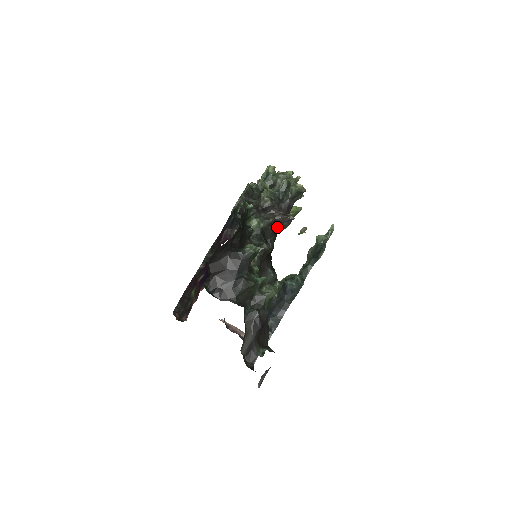
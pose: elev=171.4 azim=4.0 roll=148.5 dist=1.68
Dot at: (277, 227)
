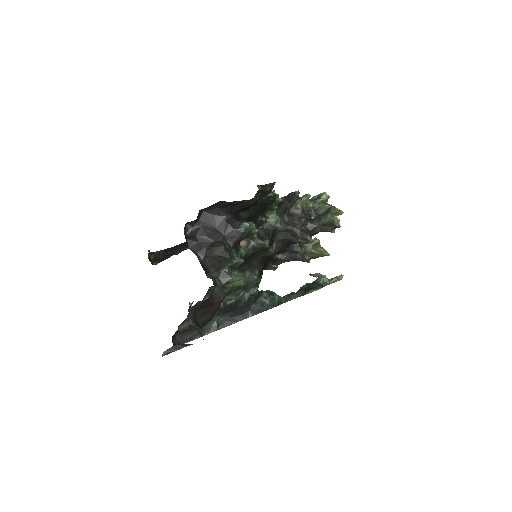
Dot at: (291, 238)
